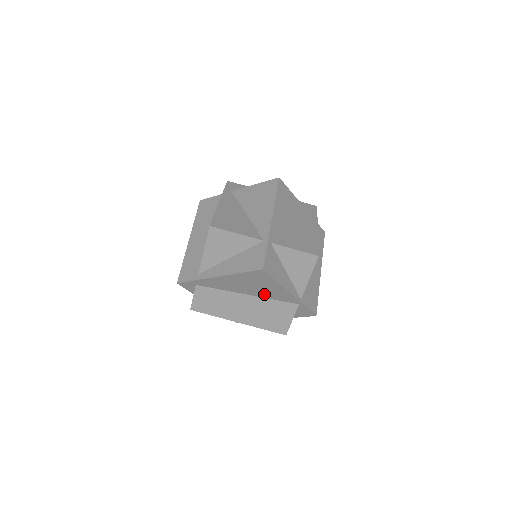
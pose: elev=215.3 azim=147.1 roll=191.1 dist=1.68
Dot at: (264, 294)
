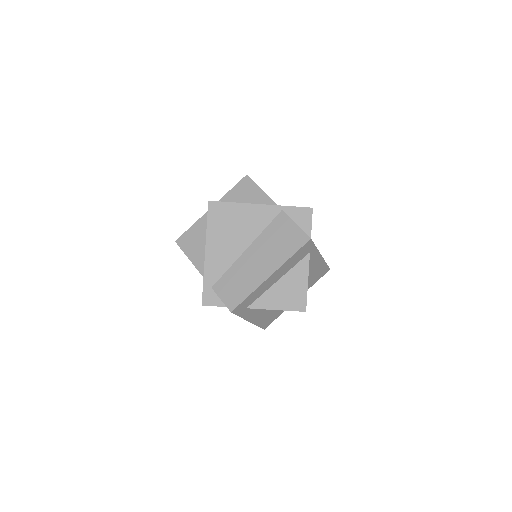
Dot at: (252, 231)
